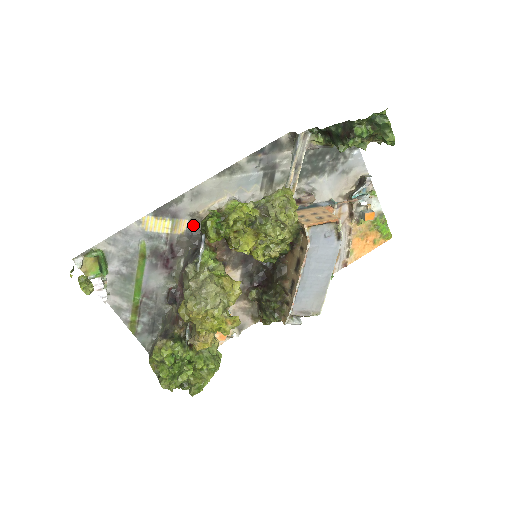
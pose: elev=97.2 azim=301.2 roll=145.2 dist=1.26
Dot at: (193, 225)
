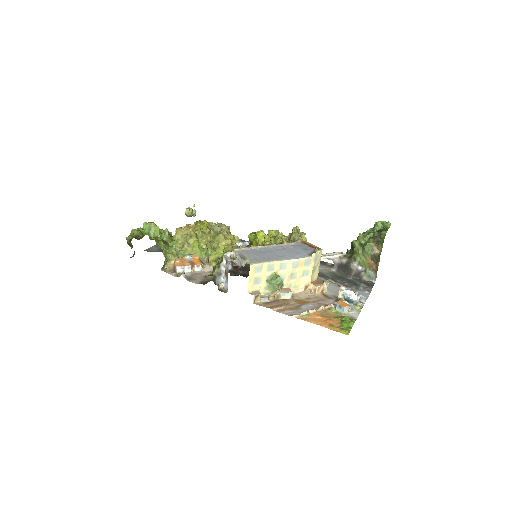
Dot at: occluded
